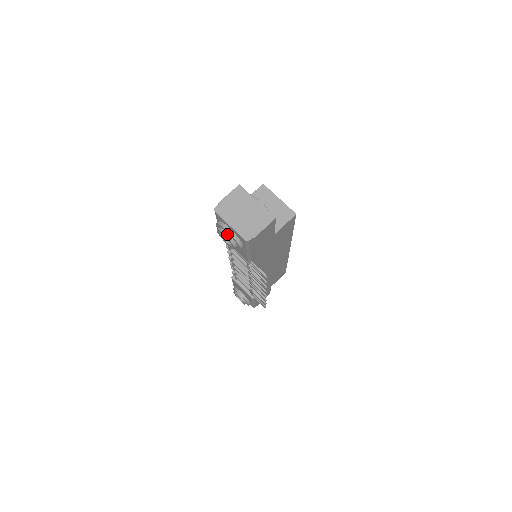
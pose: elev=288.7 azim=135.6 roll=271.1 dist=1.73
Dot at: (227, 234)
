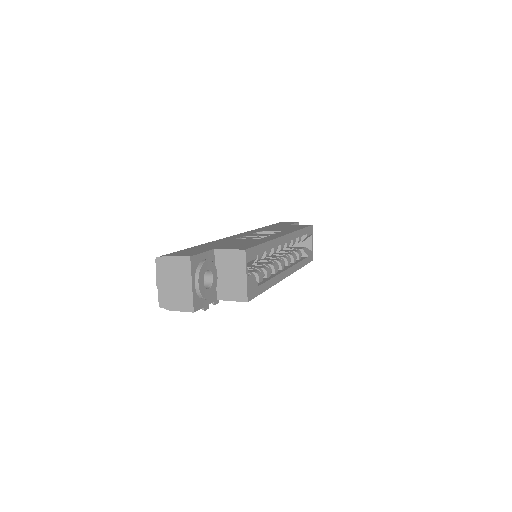
Dot at: occluded
